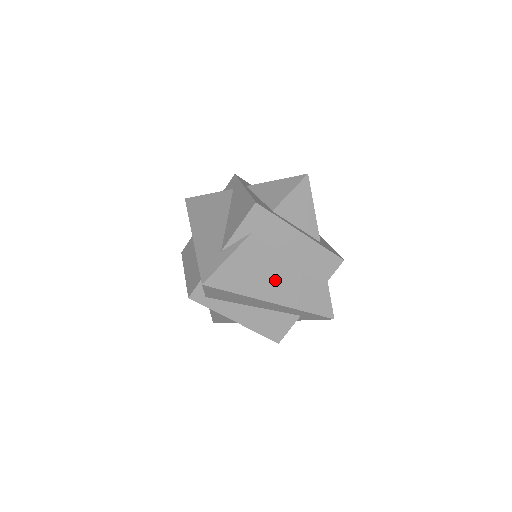
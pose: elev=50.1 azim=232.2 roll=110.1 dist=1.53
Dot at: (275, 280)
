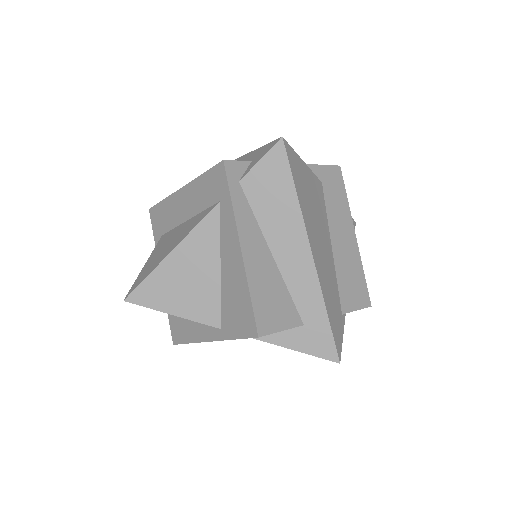
Dot at: (320, 240)
